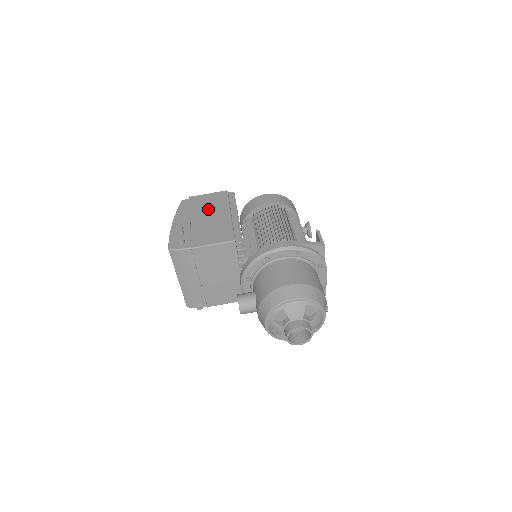
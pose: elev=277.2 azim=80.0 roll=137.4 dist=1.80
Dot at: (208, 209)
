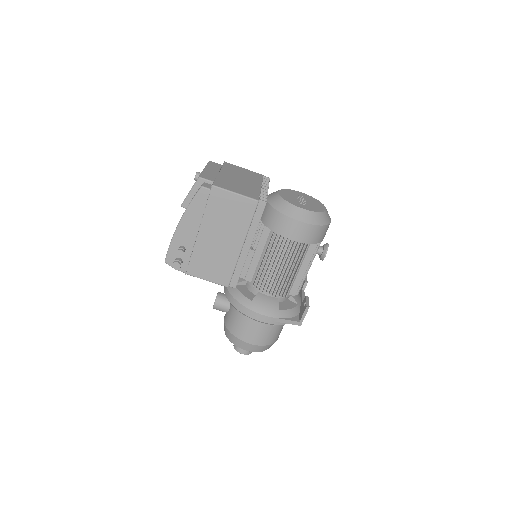
Dot at: (223, 225)
